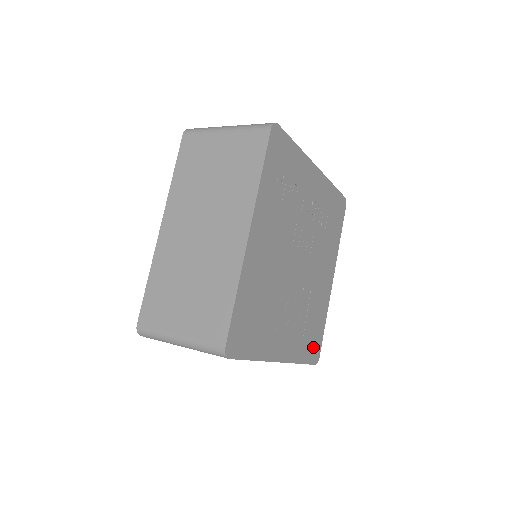
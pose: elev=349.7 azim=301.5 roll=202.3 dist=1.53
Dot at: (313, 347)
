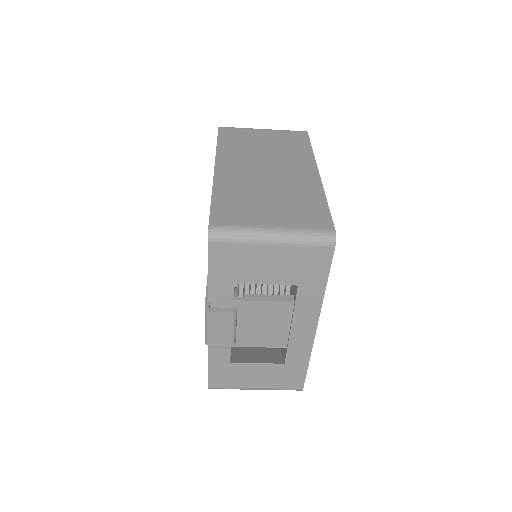
Dot at: occluded
